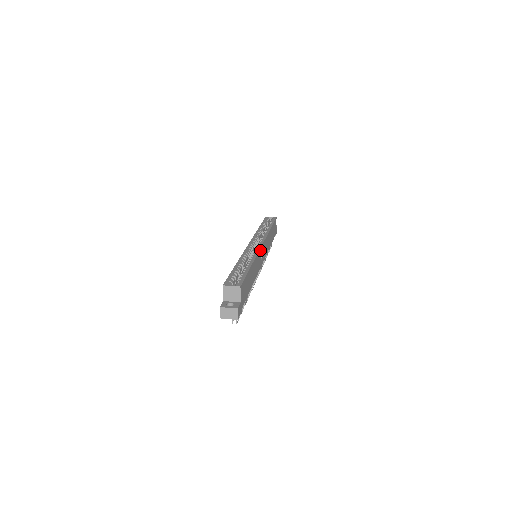
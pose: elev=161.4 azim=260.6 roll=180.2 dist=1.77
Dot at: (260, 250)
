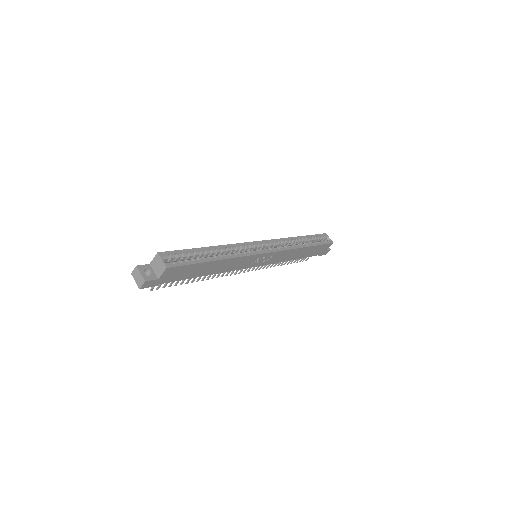
Dot at: (256, 255)
